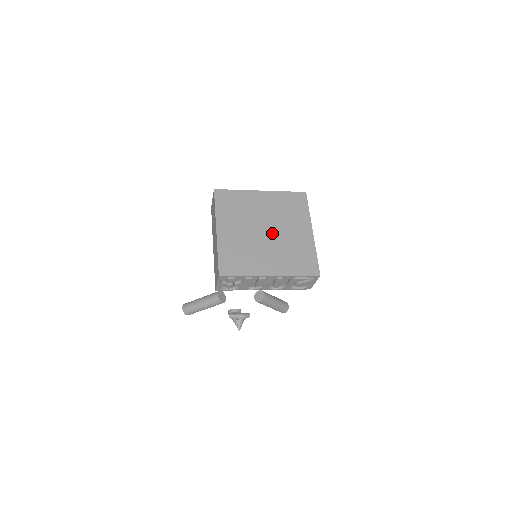
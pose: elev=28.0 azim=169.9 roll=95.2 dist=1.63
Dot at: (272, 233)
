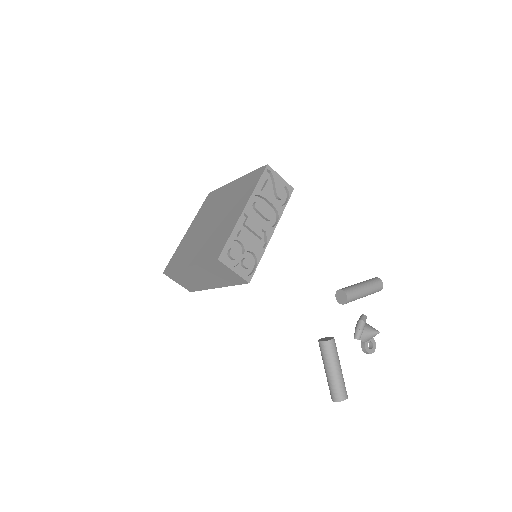
Dot at: (217, 215)
